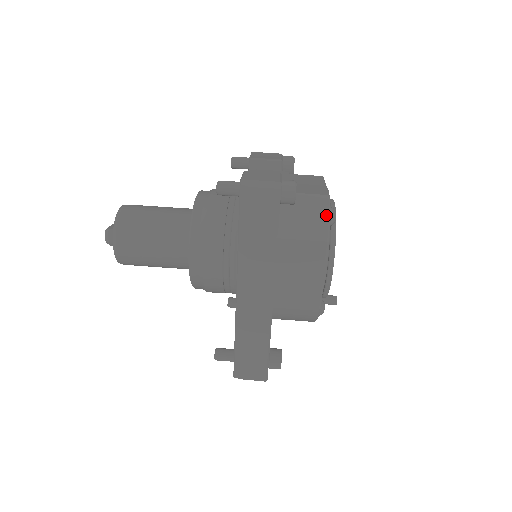
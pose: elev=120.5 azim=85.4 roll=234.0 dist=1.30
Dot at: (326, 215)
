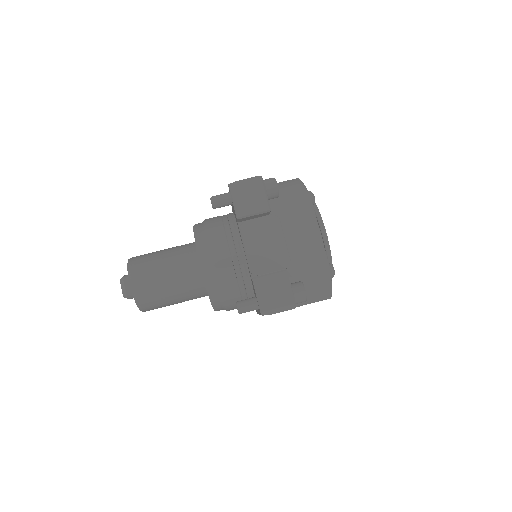
Dot at: (329, 286)
